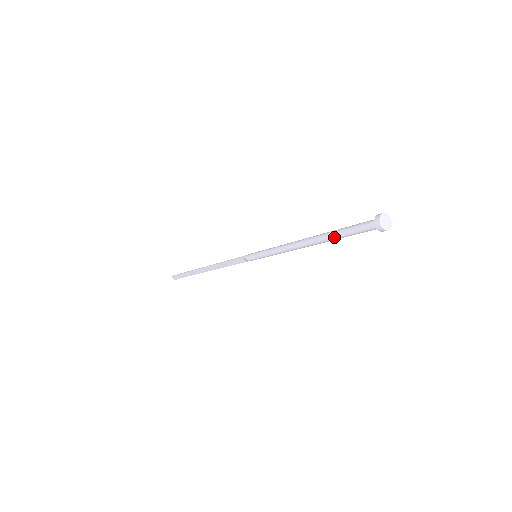
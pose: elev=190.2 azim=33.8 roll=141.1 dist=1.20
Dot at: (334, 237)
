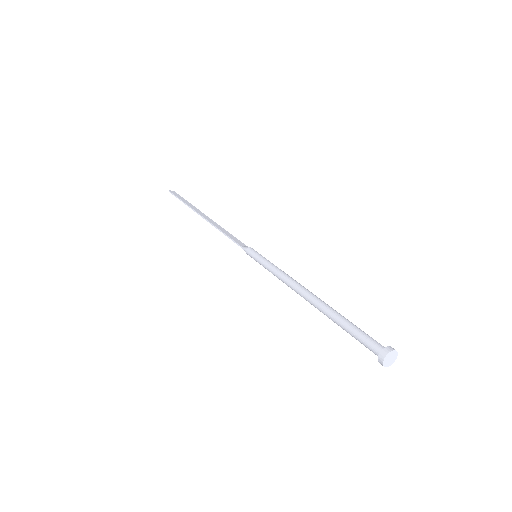
Dot at: (337, 324)
